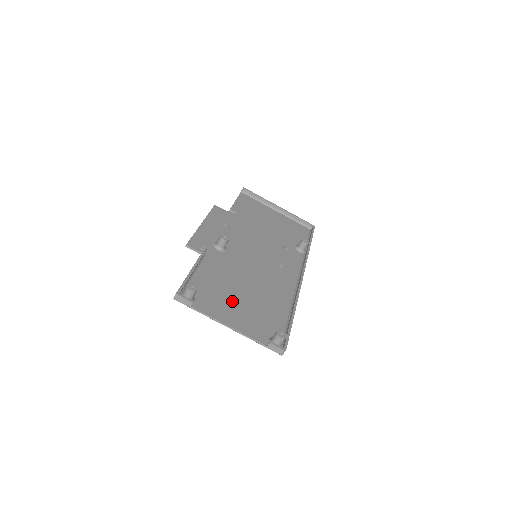
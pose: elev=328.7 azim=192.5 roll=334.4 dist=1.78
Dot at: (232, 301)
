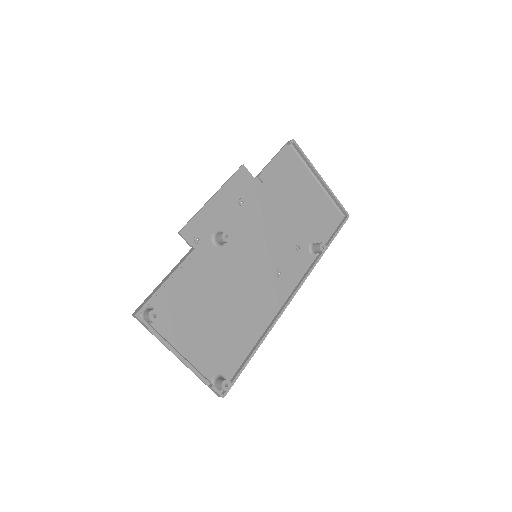
Dot at: (198, 323)
